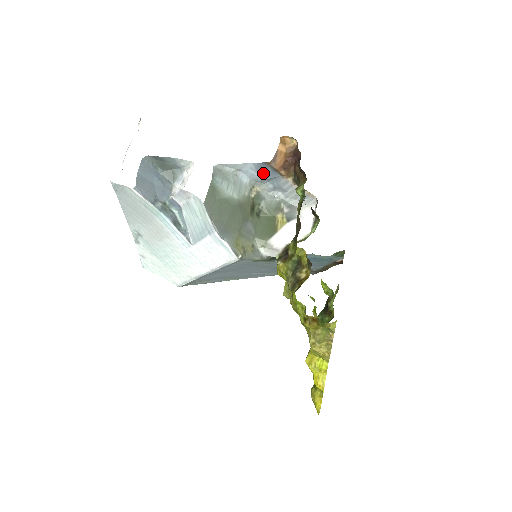
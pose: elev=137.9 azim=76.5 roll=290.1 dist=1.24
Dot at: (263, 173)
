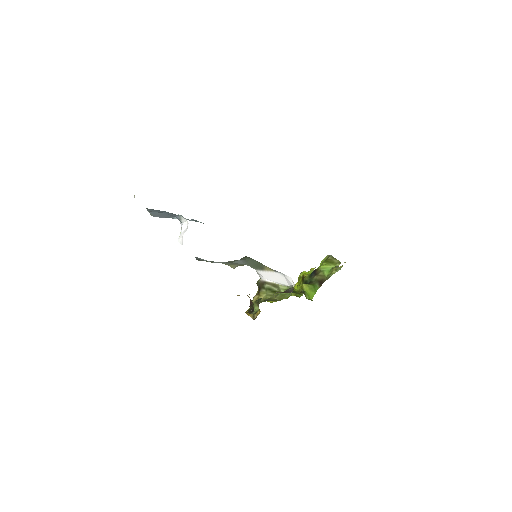
Dot at: occluded
